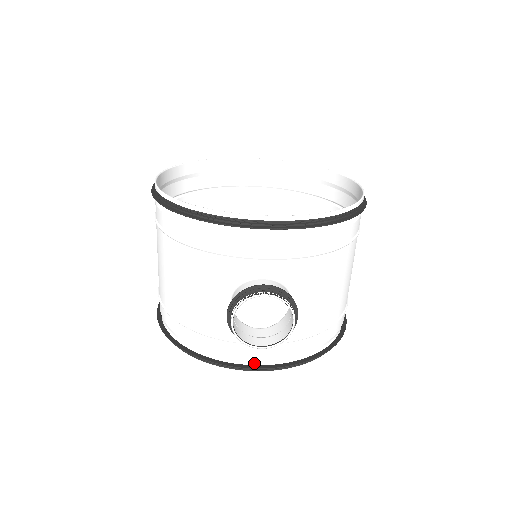
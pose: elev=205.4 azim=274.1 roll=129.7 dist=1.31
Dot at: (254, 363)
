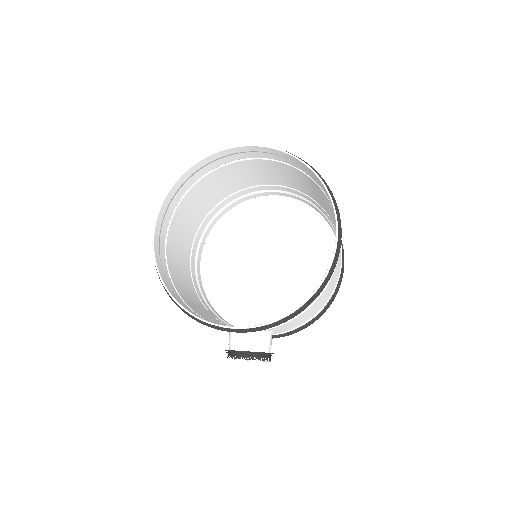
Dot at: occluded
